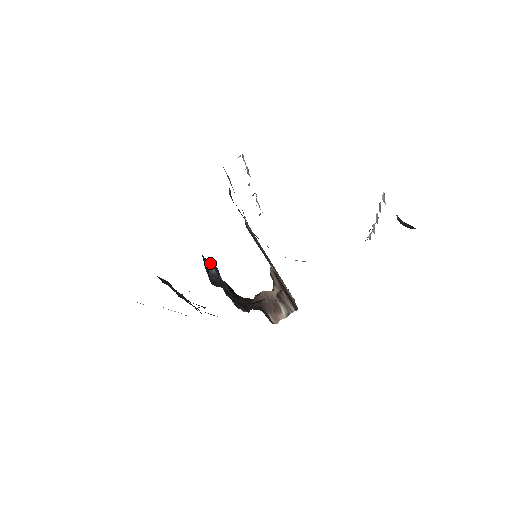
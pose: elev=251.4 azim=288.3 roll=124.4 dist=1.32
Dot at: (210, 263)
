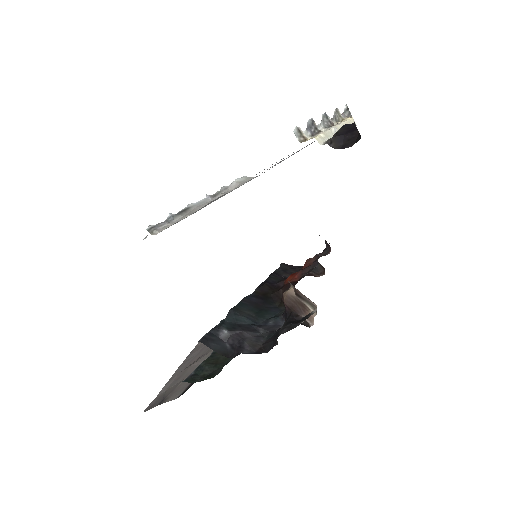
Dot at: (217, 329)
